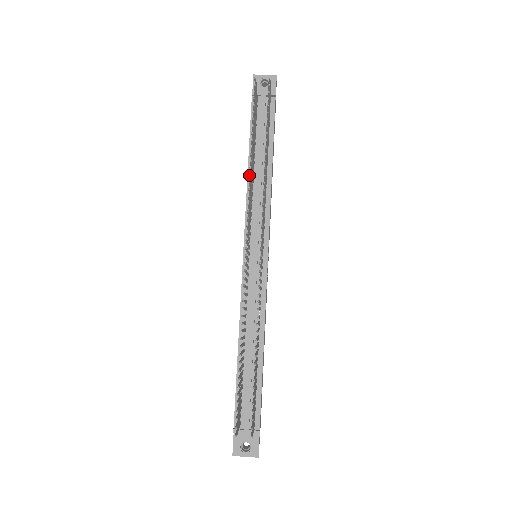
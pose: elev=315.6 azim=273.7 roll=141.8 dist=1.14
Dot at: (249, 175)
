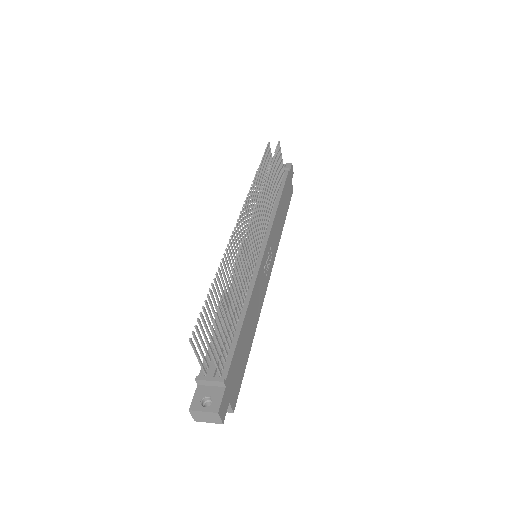
Dot at: (252, 181)
